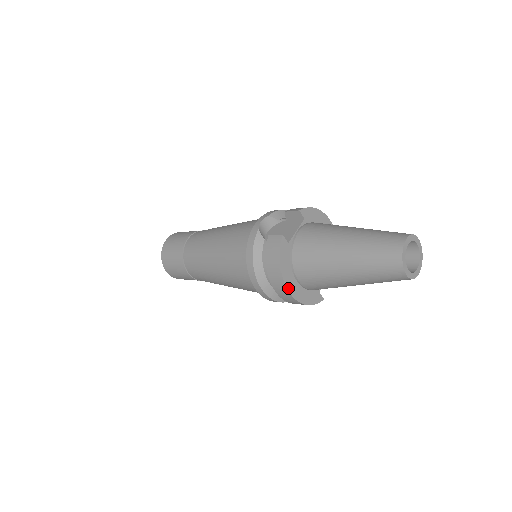
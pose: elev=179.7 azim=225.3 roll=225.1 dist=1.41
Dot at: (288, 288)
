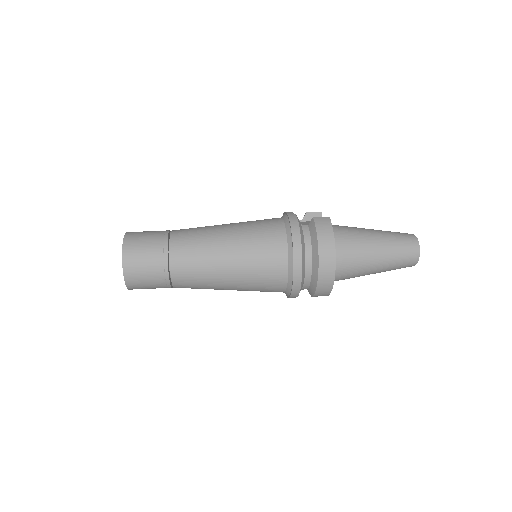
Dot at: (335, 260)
